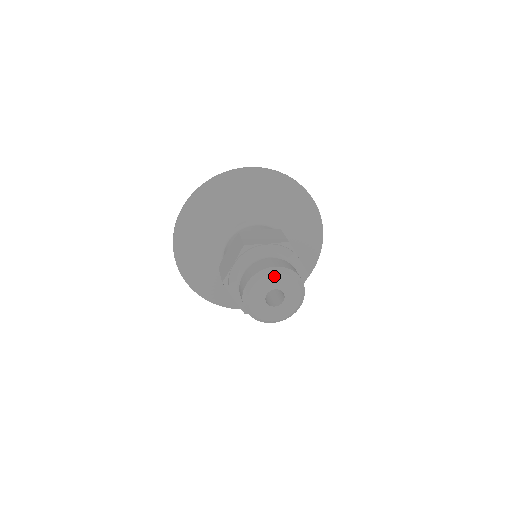
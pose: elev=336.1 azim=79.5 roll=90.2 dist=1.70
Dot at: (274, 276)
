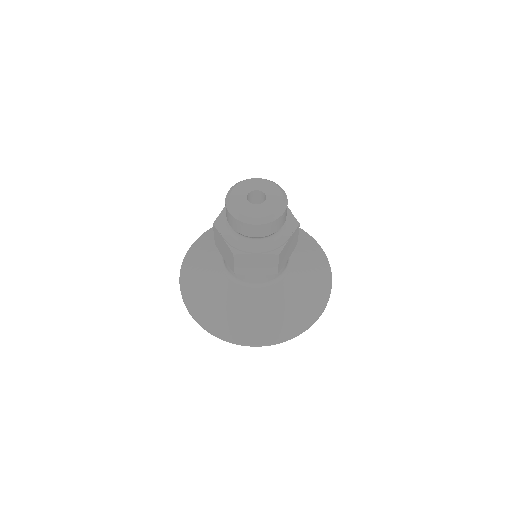
Dot at: (255, 180)
